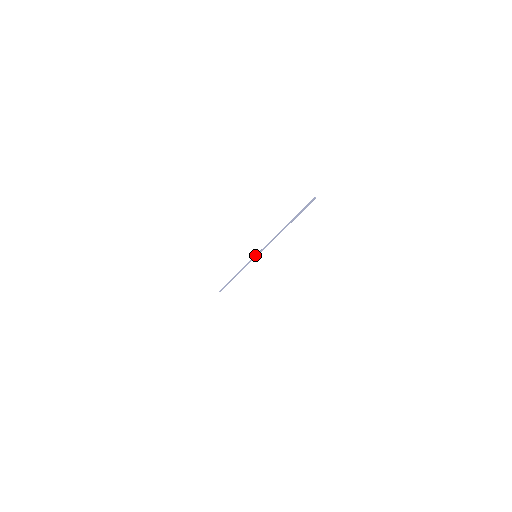
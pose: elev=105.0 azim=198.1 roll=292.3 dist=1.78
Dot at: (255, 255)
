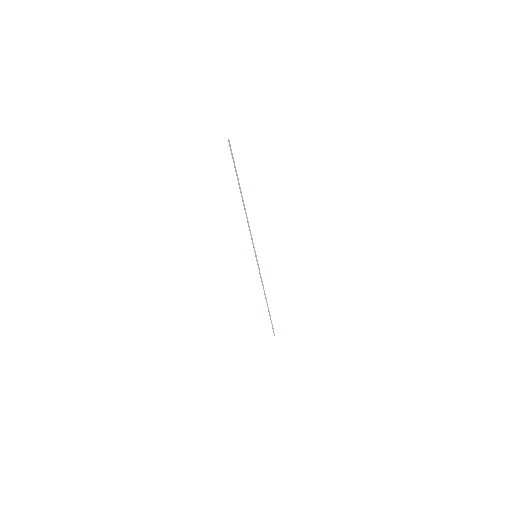
Dot at: (255, 255)
